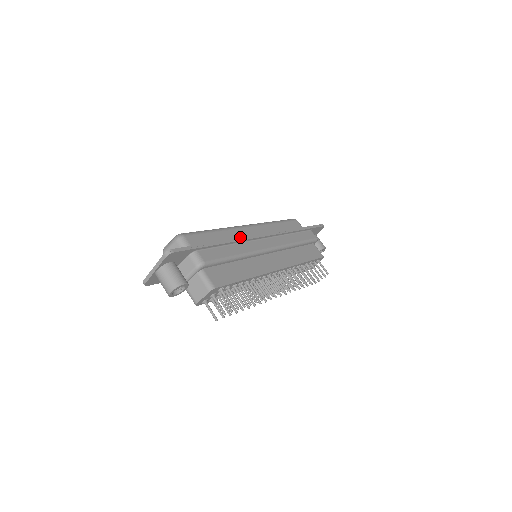
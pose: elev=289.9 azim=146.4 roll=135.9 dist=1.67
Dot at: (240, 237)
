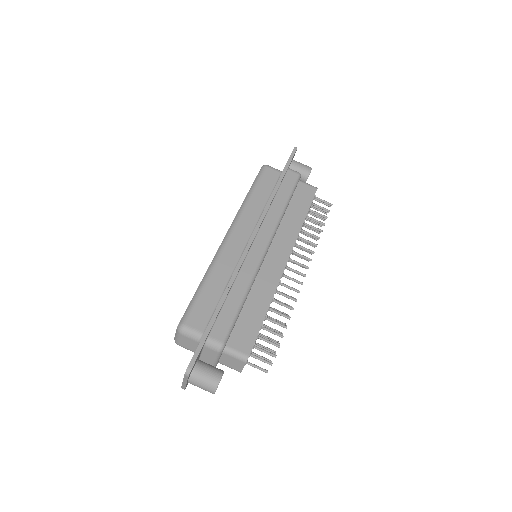
Dot at: (231, 262)
